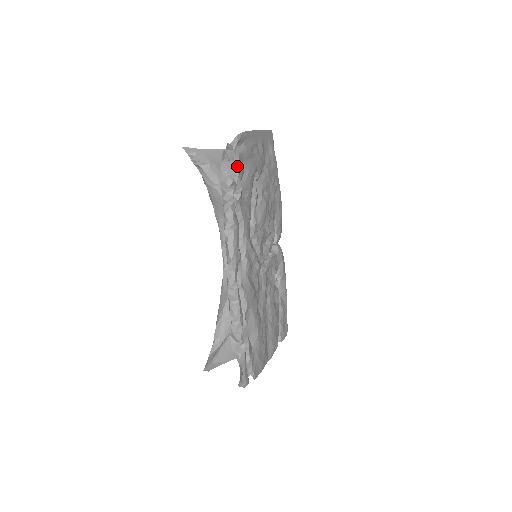
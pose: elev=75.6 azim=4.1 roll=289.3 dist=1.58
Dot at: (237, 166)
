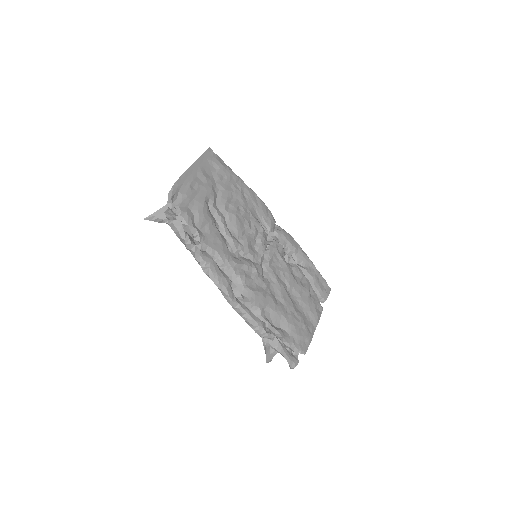
Dot at: (182, 217)
